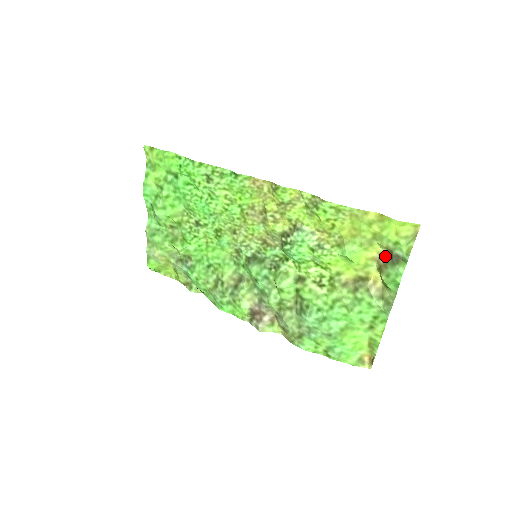
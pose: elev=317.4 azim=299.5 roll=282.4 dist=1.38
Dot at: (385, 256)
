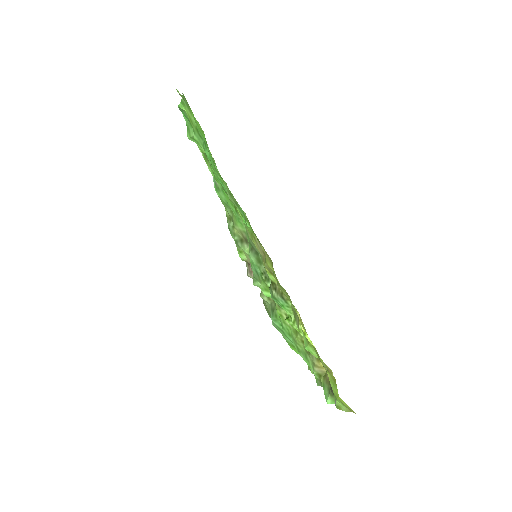
Dot at: occluded
